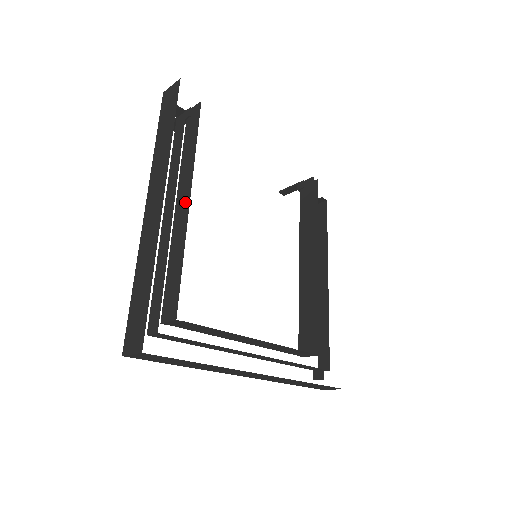
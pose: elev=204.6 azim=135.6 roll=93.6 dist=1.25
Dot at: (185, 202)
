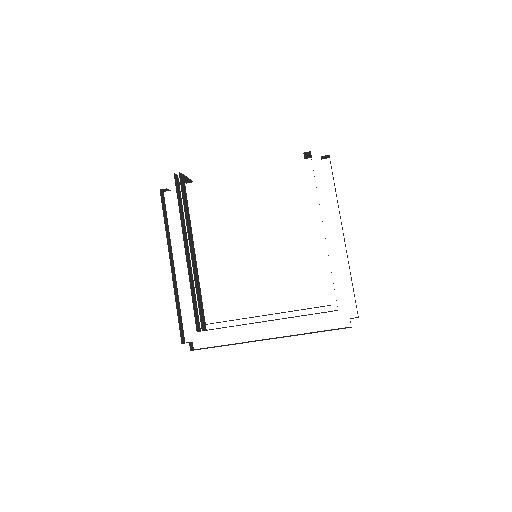
Dot at: (186, 252)
